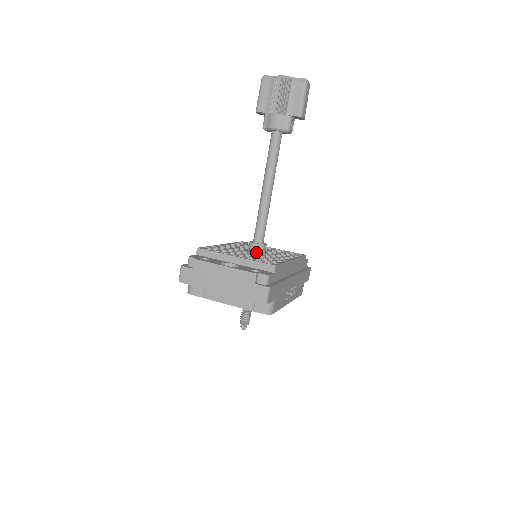
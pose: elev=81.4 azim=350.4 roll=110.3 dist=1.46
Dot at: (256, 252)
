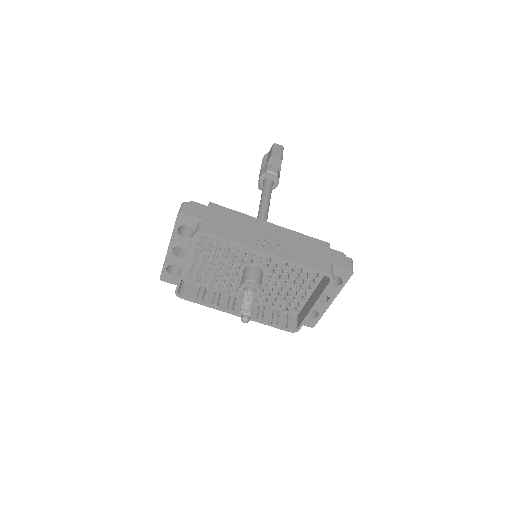
Dot at: occluded
